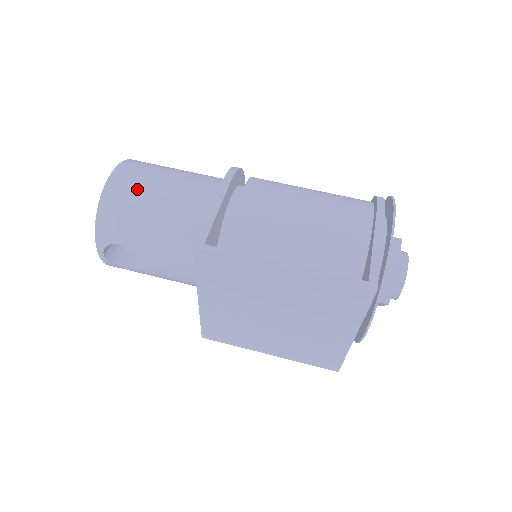
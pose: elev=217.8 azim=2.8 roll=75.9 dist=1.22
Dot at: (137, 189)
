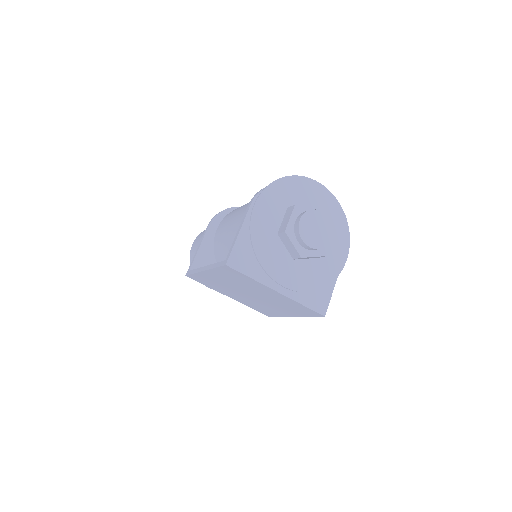
Dot at: (196, 248)
